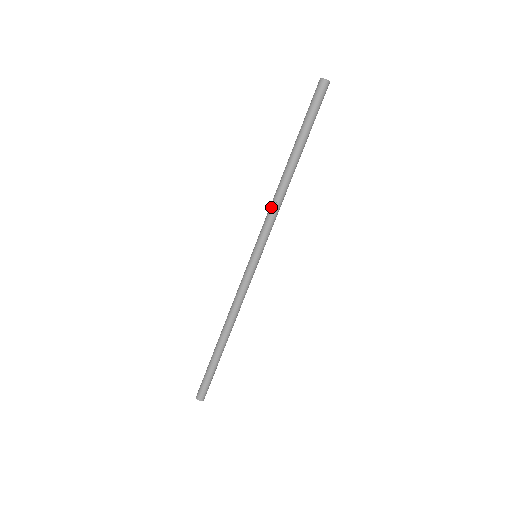
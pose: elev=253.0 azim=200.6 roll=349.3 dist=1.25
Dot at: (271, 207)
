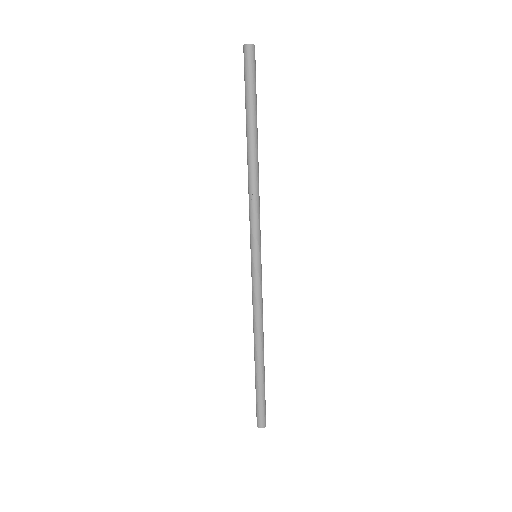
Dot at: occluded
